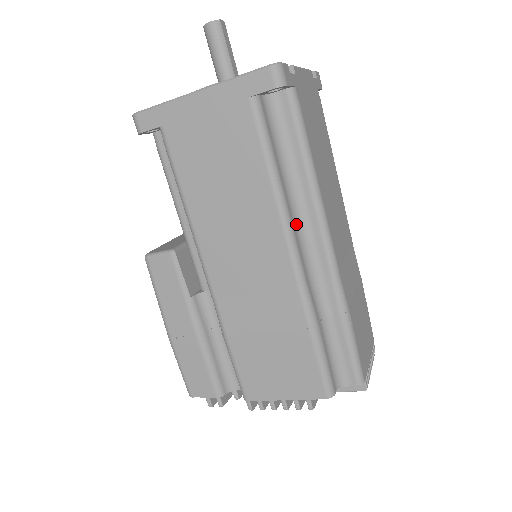
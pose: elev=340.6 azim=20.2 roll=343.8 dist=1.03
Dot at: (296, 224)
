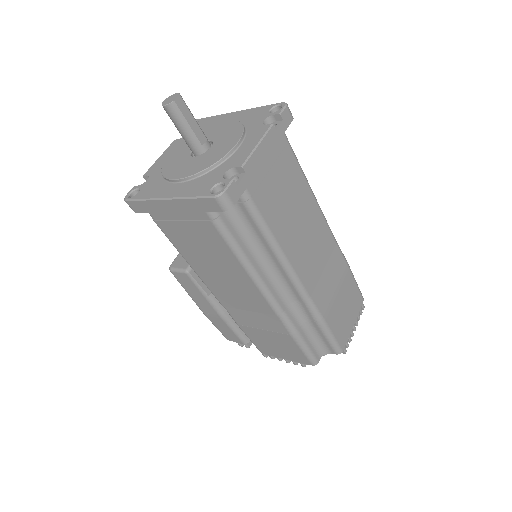
Dot at: (269, 277)
